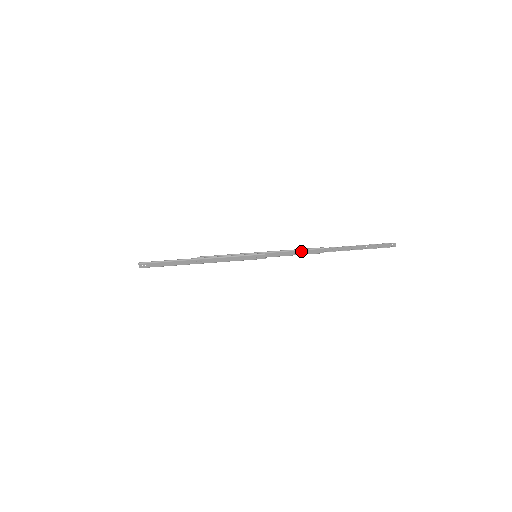
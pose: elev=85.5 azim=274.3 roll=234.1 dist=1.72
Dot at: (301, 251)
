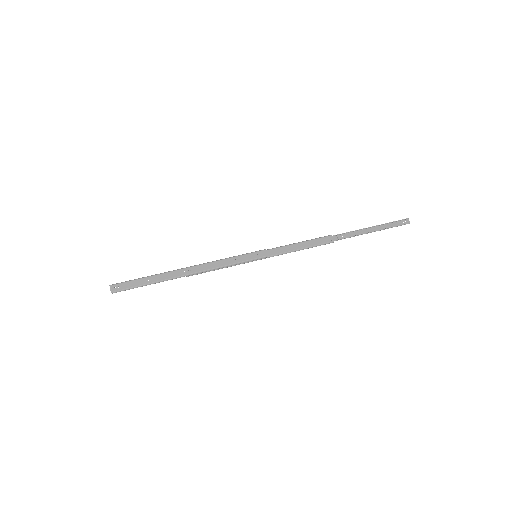
Dot at: (307, 242)
